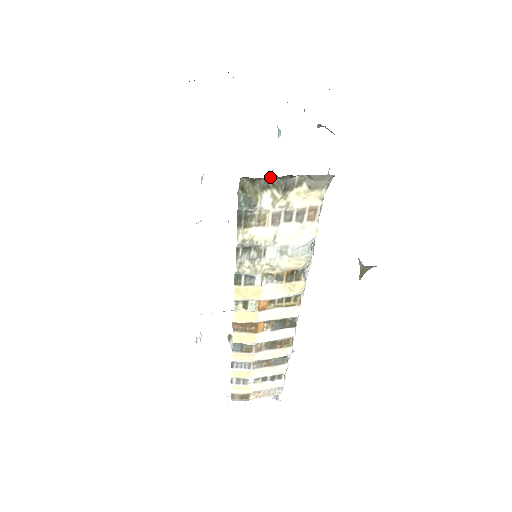
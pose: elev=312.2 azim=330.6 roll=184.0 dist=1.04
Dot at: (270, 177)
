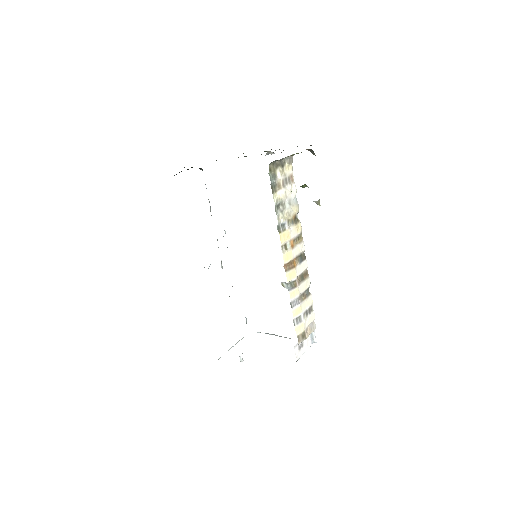
Dot at: (276, 162)
